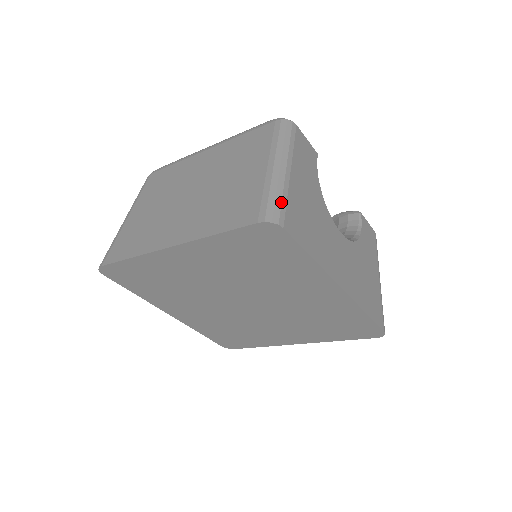
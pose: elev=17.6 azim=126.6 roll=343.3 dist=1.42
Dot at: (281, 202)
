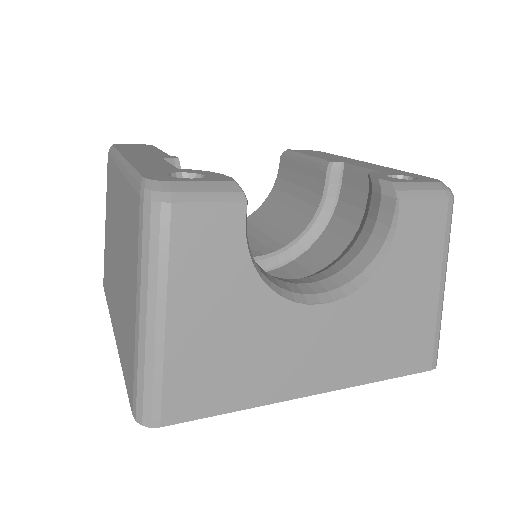
Dot at: (151, 390)
